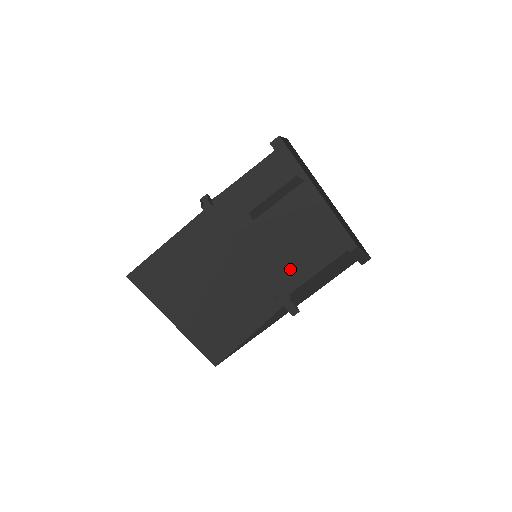
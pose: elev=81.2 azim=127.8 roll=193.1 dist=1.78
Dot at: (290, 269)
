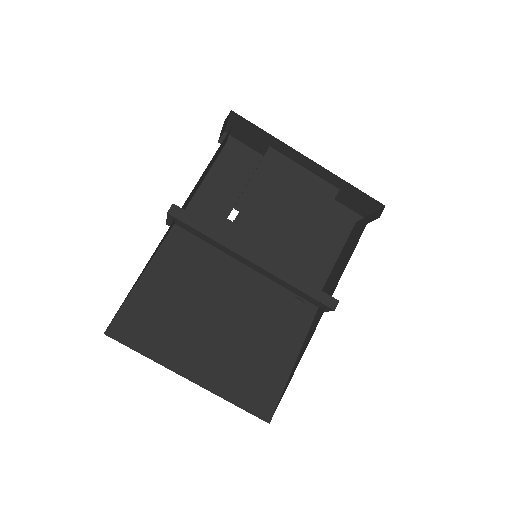
Dot at: (303, 267)
